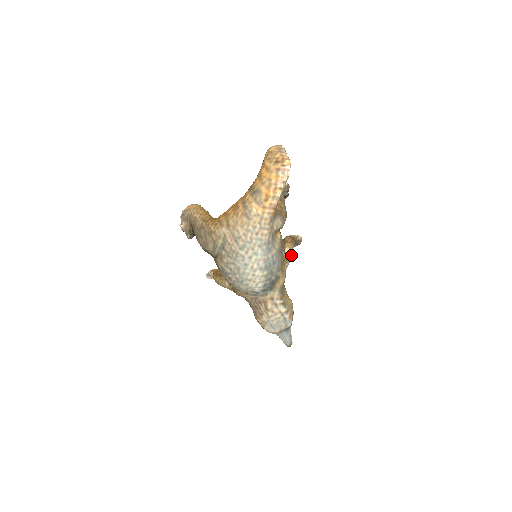
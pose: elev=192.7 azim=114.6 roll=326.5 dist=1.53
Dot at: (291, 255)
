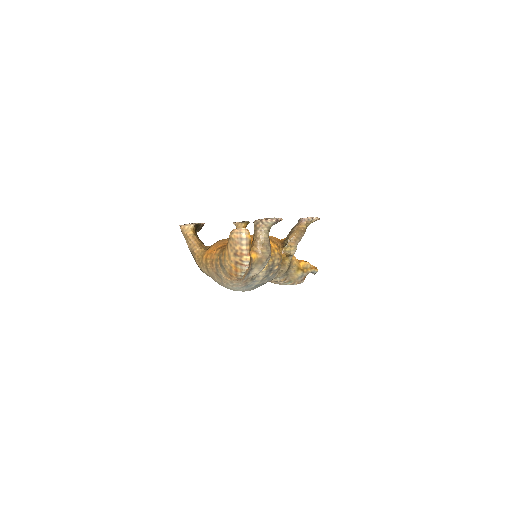
Dot at: (295, 250)
